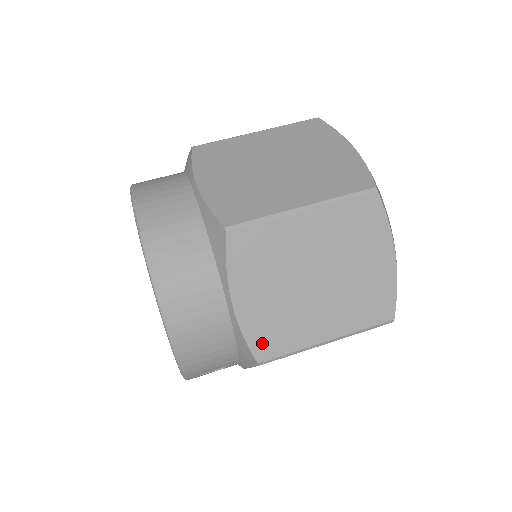
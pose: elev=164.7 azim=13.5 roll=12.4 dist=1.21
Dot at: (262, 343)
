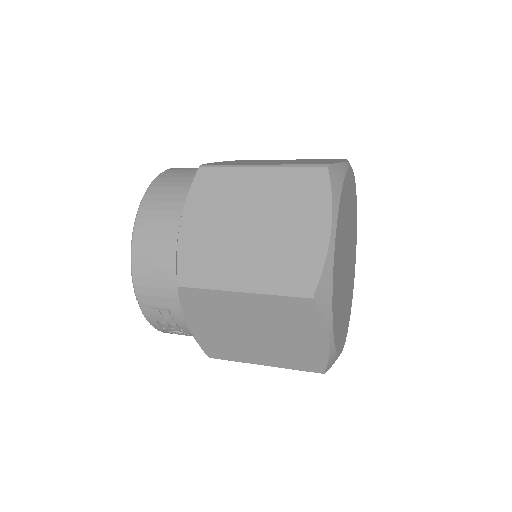
Dot at: (188, 265)
